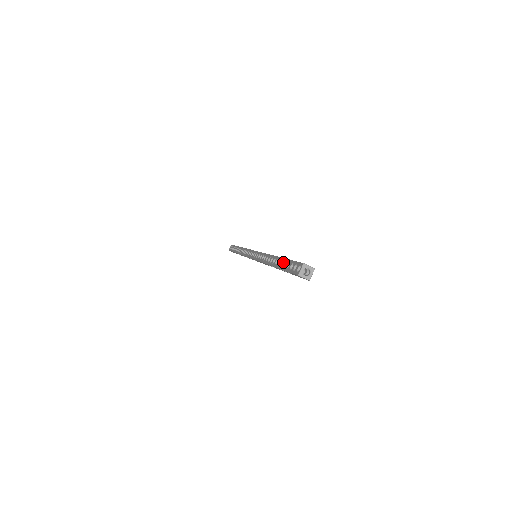
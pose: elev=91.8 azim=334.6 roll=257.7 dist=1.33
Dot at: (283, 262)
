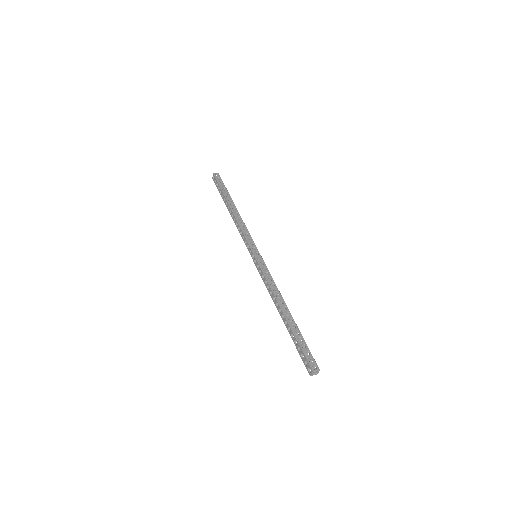
Dot at: (292, 333)
